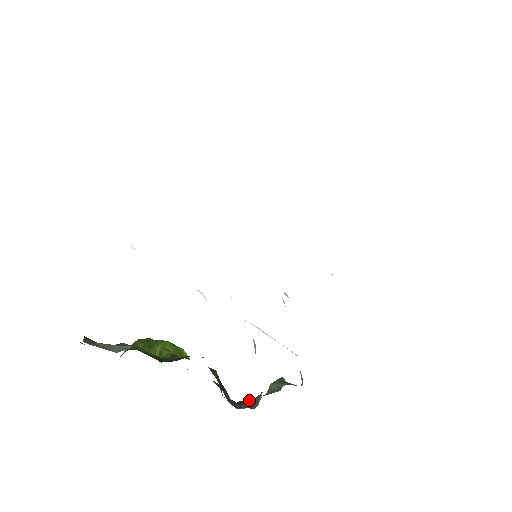
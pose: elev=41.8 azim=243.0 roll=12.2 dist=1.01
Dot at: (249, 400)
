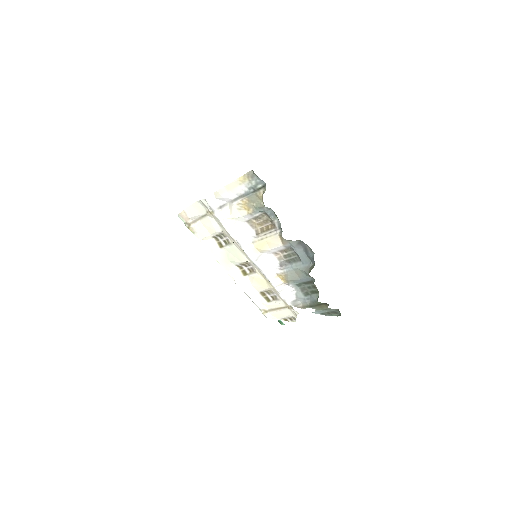
Dot at: occluded
